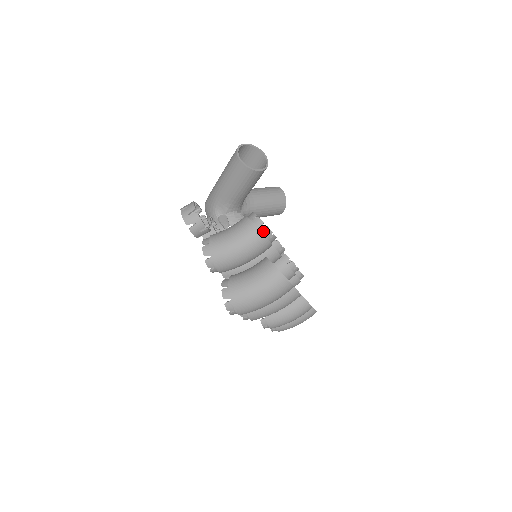
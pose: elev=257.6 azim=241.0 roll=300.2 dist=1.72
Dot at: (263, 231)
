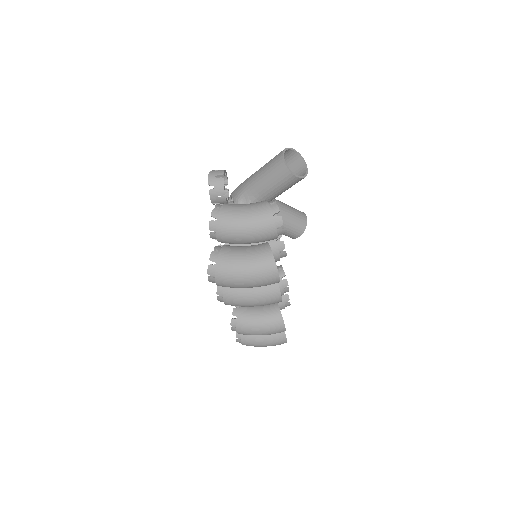
Dot at: (275, 218)
